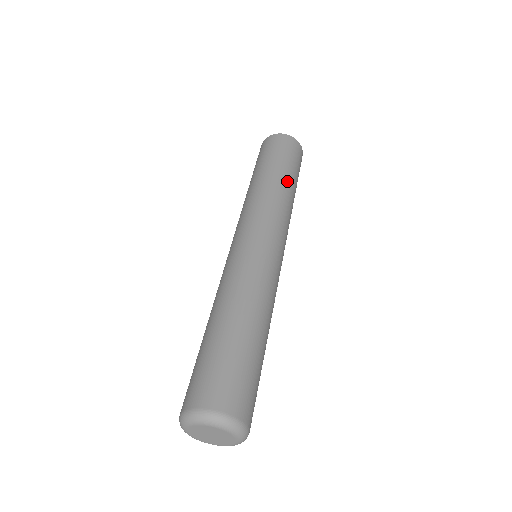
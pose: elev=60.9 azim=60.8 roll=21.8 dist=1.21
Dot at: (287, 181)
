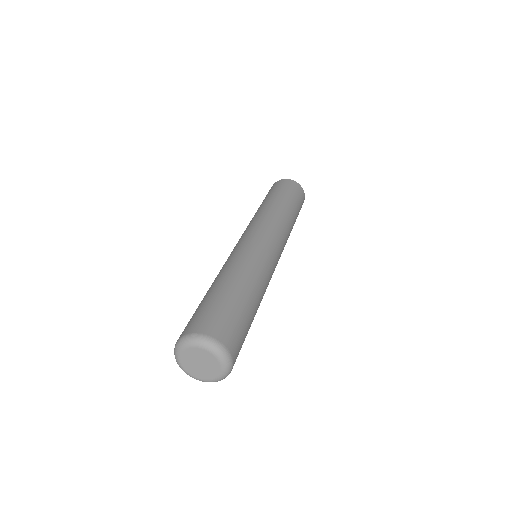
Dot at: (283, 204)
